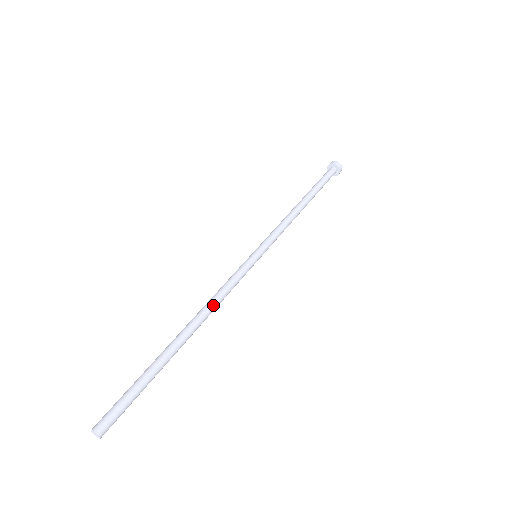
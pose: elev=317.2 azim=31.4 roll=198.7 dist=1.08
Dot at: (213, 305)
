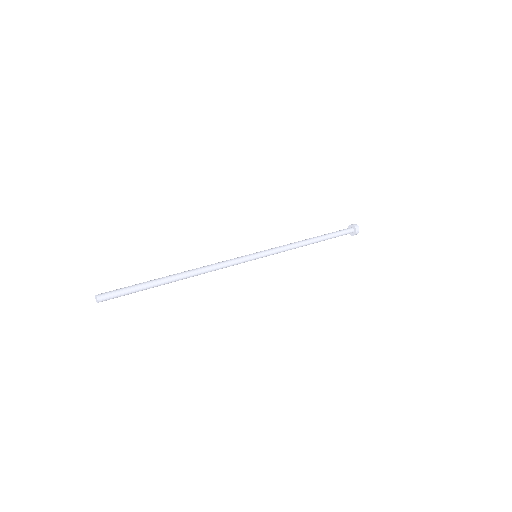
Dot at: (208, 269)
